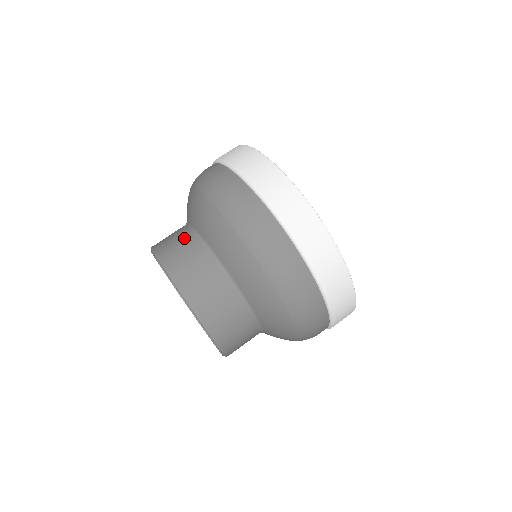
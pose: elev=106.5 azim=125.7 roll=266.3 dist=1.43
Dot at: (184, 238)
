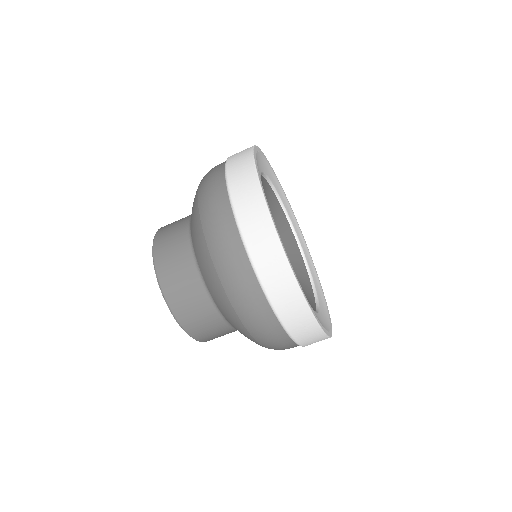
Dot at: (218, 327)
